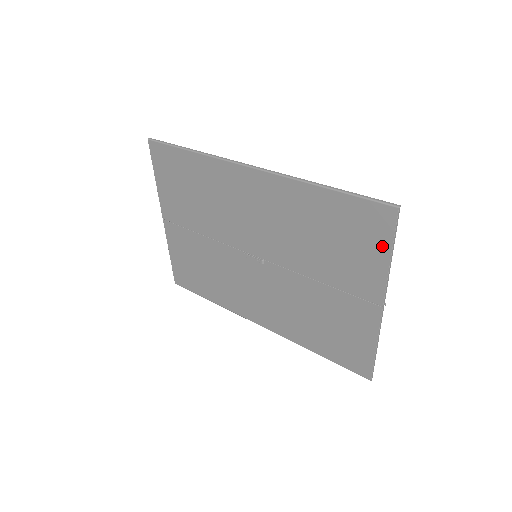
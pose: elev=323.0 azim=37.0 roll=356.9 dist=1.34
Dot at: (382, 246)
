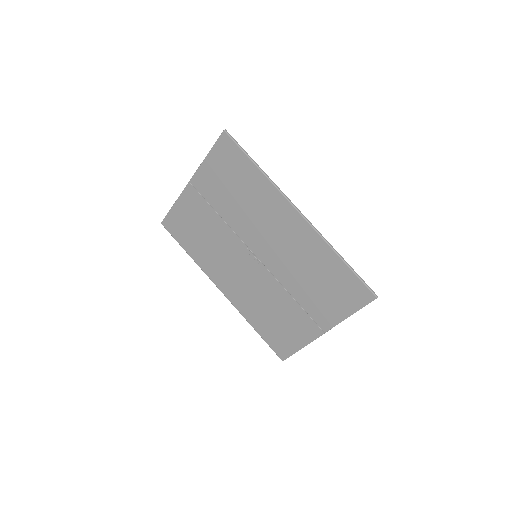
Dot at: (351, 307)
